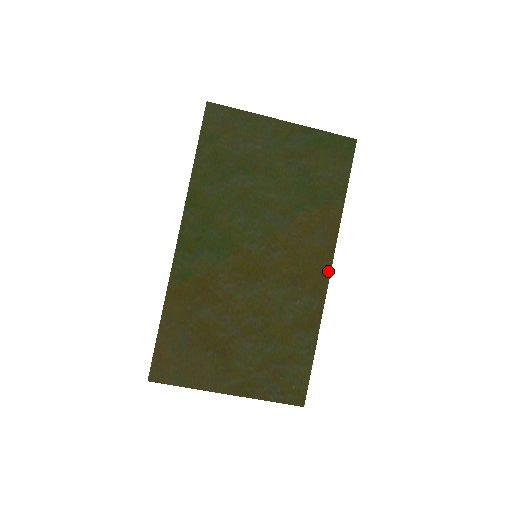
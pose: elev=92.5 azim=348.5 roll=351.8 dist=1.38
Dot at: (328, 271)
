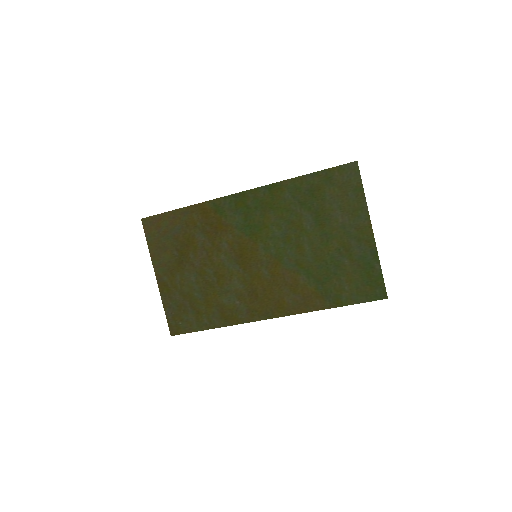
Dot at: (271, 316)
